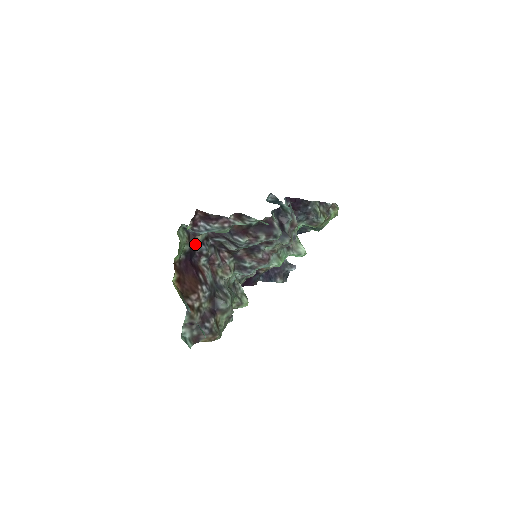
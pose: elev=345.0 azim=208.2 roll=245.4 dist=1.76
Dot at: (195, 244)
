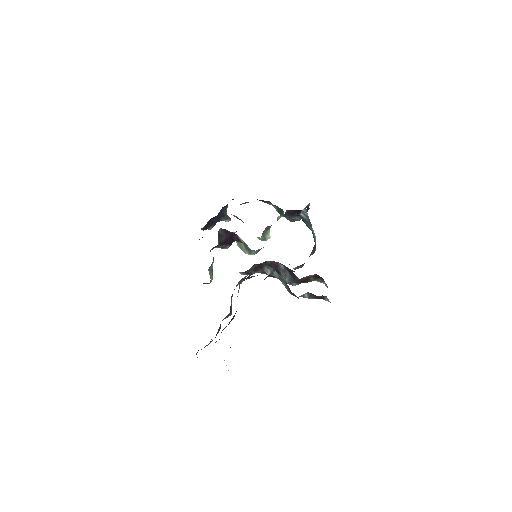
Dot at: occluded
